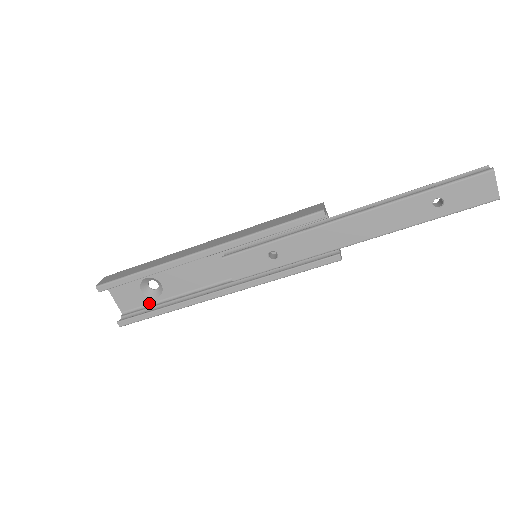
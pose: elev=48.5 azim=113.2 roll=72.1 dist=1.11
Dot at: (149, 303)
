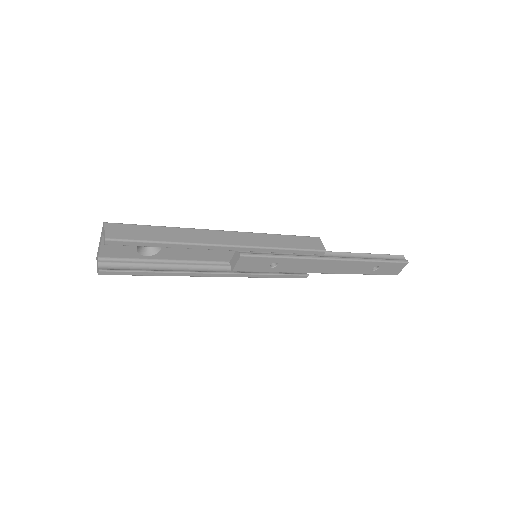
Dot at: (135, 258)
